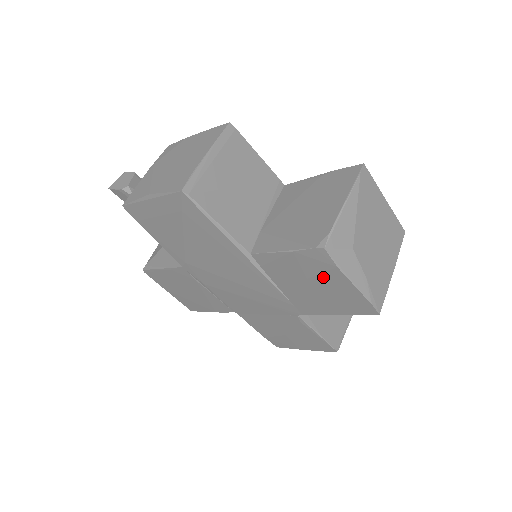
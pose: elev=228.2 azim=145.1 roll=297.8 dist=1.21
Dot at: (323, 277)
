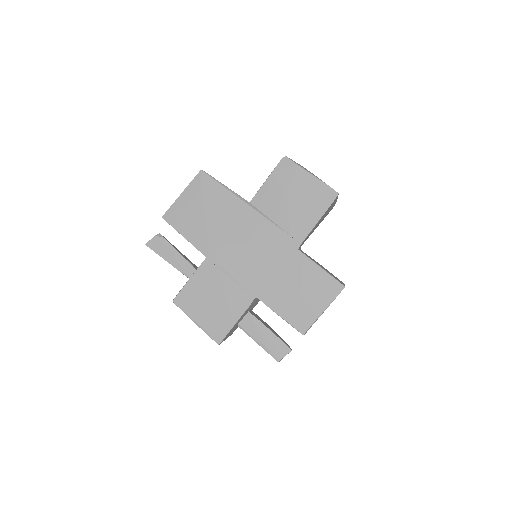
Dot at: (295, 182)
